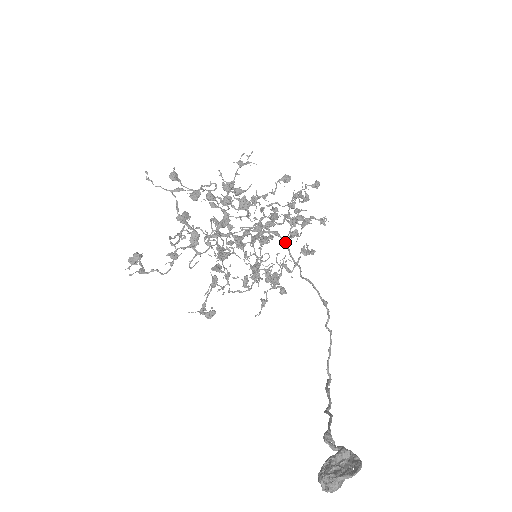
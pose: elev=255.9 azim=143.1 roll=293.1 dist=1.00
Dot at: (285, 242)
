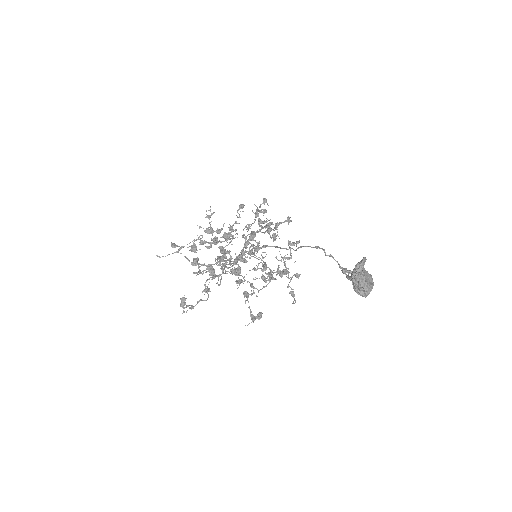
Dot at: (274, 246)
